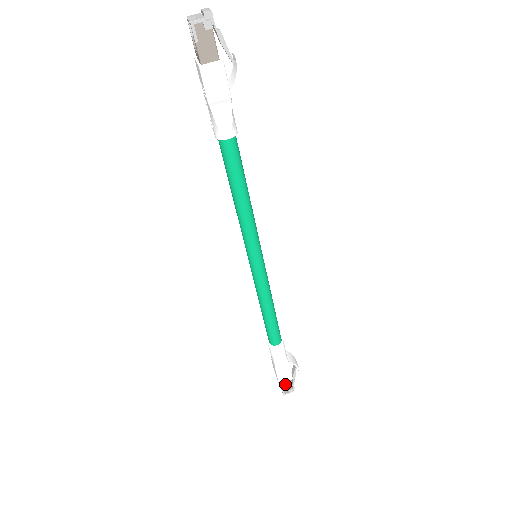
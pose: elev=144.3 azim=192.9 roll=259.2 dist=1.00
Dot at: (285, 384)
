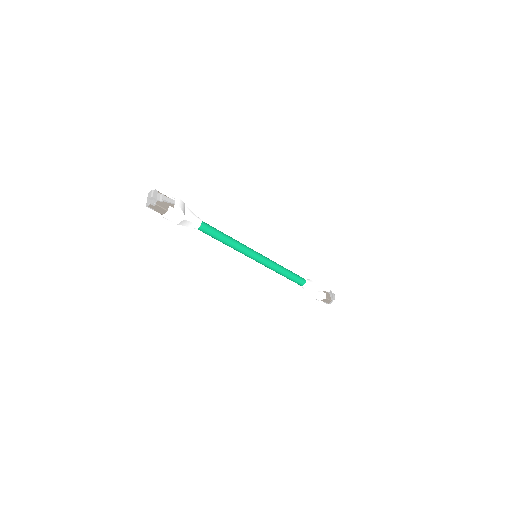
Dot at: (324, 300)
